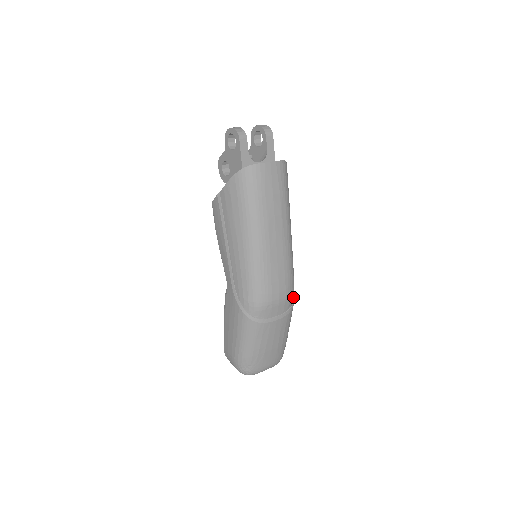
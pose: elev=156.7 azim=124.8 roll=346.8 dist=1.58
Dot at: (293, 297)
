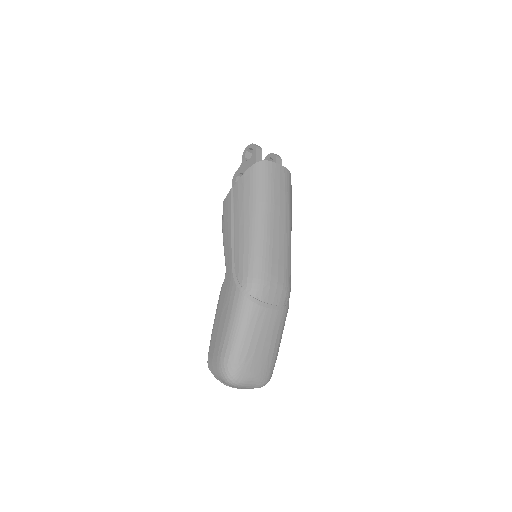
Dot at: (289, 296)
